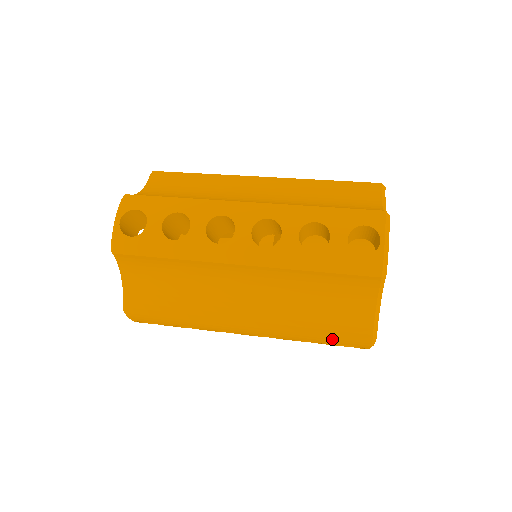
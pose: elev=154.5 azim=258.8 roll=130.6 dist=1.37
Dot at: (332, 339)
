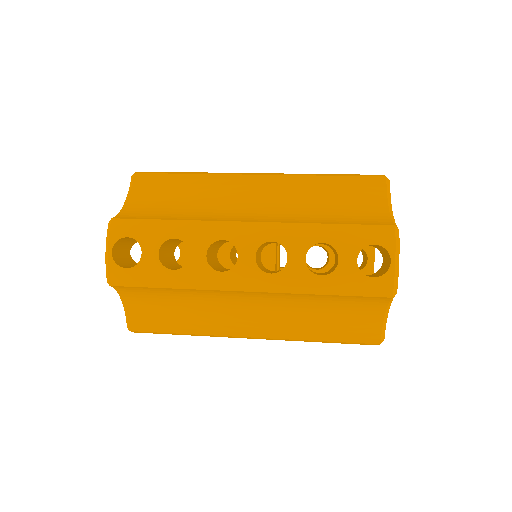
Dot at: (341, 343)
